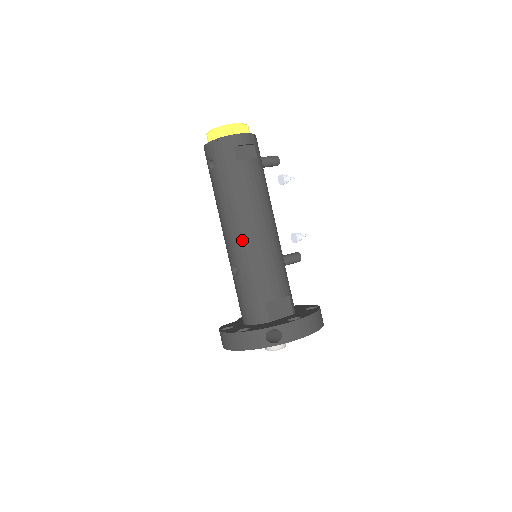
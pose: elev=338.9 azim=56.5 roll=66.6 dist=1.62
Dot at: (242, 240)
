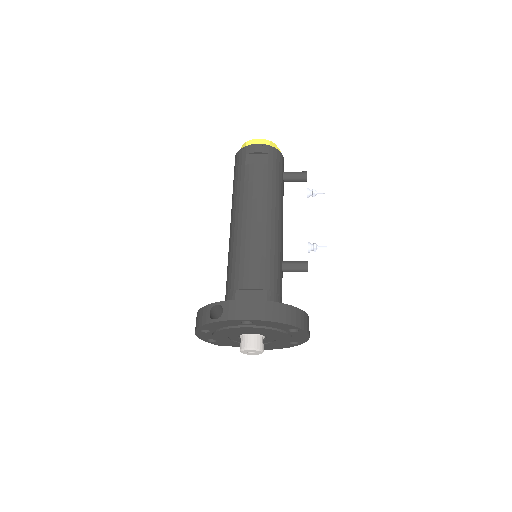
Dot at: (233, 232)
